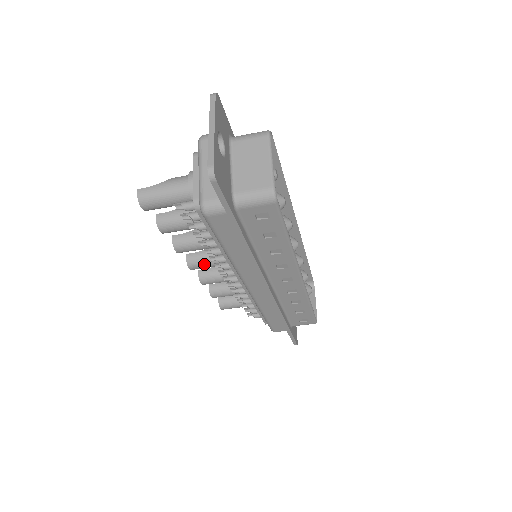
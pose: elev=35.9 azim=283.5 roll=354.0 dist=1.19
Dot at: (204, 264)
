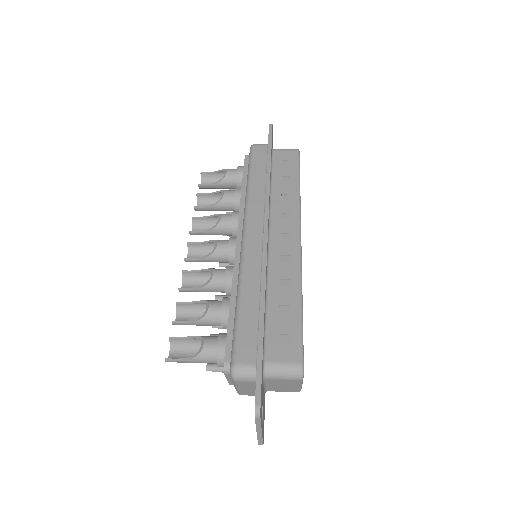
Dot at: occluded
